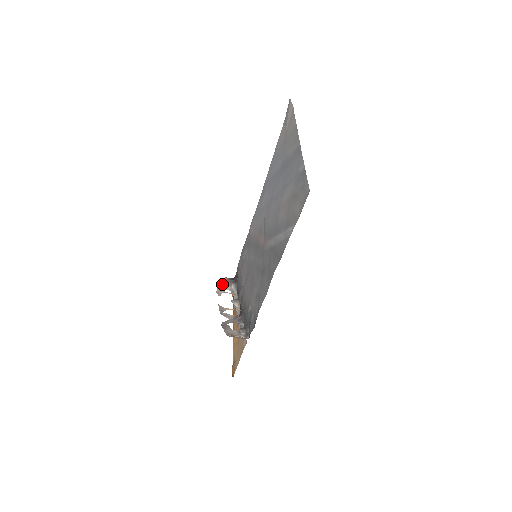
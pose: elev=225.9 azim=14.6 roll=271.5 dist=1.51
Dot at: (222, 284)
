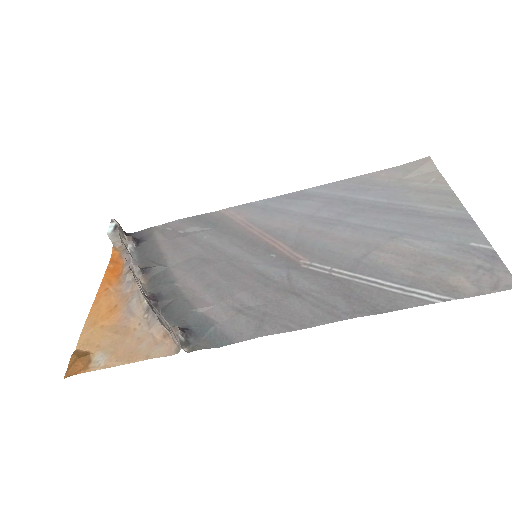
Dot at: (121, 230)
